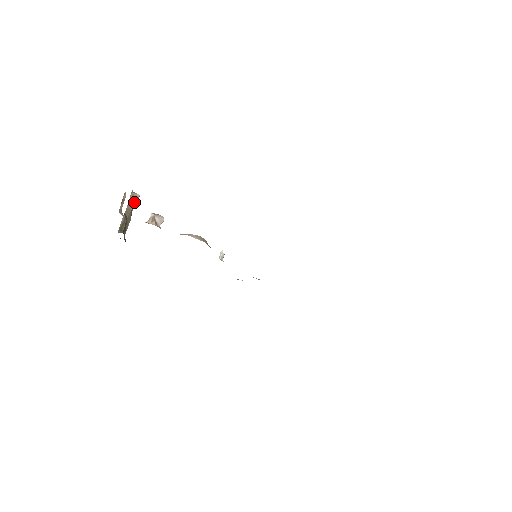
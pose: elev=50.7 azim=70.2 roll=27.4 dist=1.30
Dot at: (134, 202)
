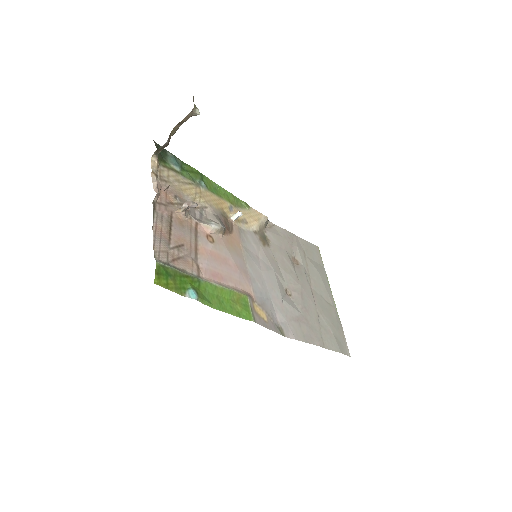
Dot at: occluded
